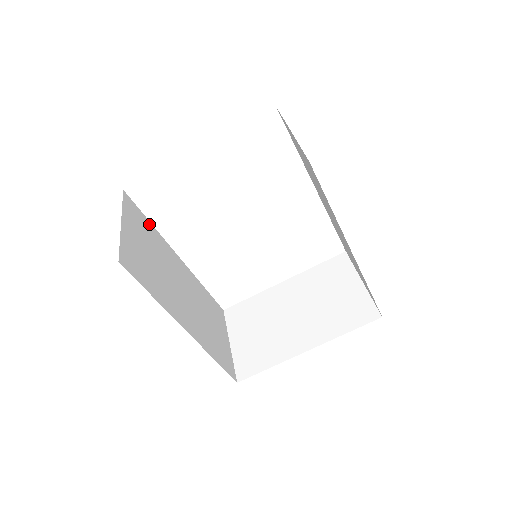
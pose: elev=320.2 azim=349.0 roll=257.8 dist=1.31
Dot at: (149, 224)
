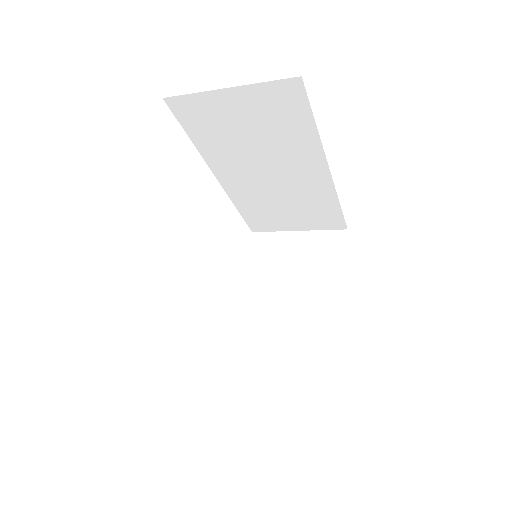
Dot at: occluded
